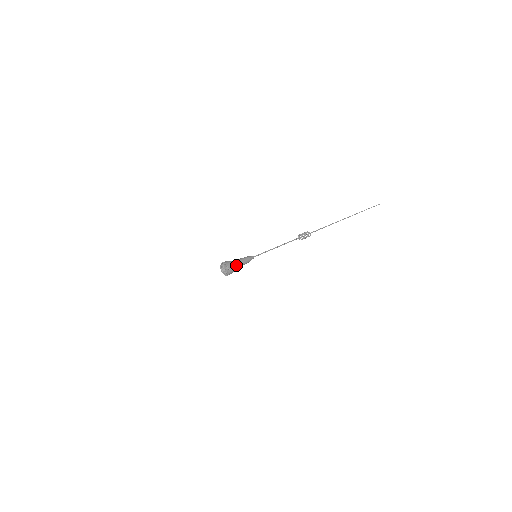
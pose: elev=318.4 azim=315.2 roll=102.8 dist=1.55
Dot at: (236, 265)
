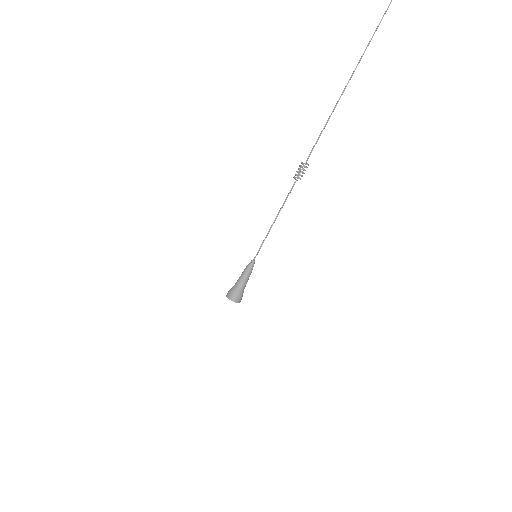
Dot at: (241, 291)
